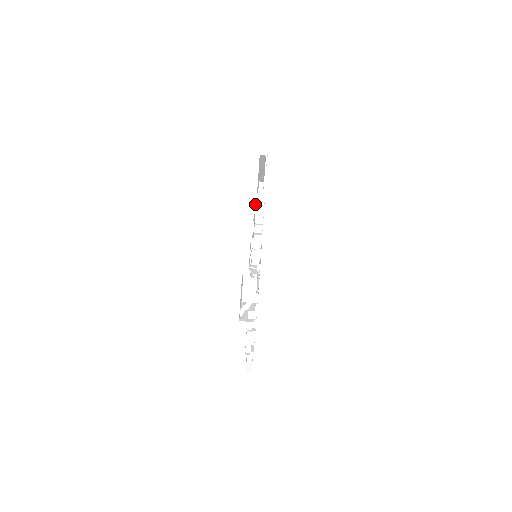
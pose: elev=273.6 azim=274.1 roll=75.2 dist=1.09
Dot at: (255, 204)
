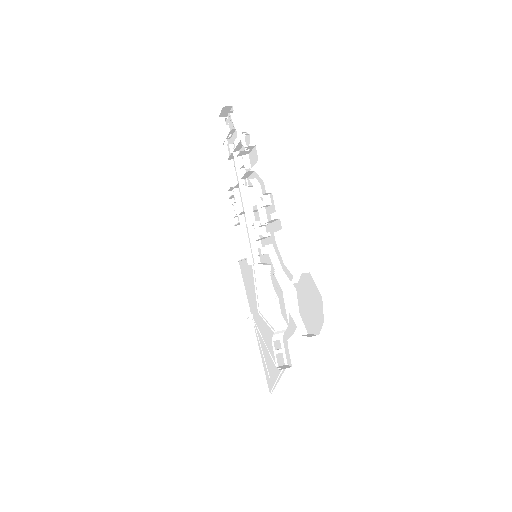
Dot at: (254, 325)
